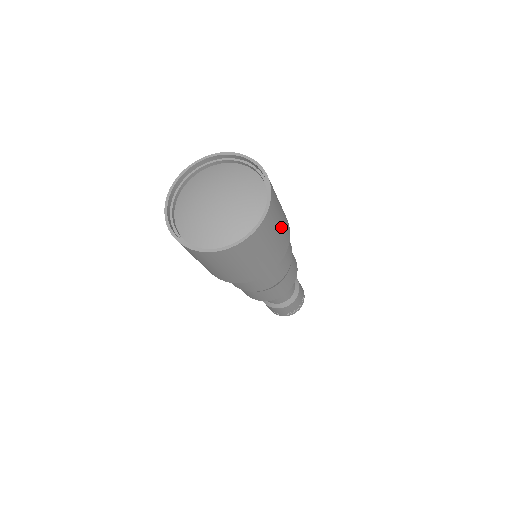
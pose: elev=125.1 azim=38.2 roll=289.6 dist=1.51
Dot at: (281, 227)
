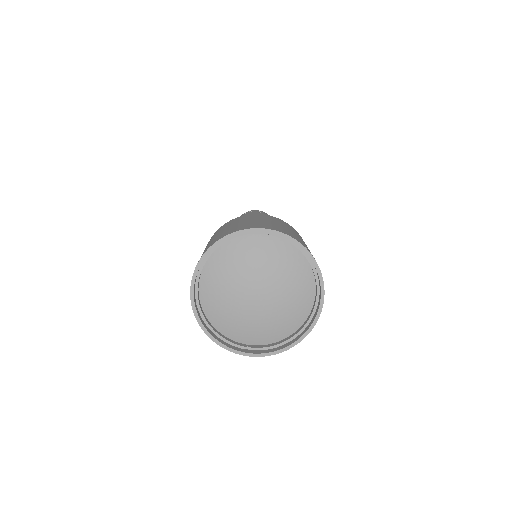
Dot at: occluded
